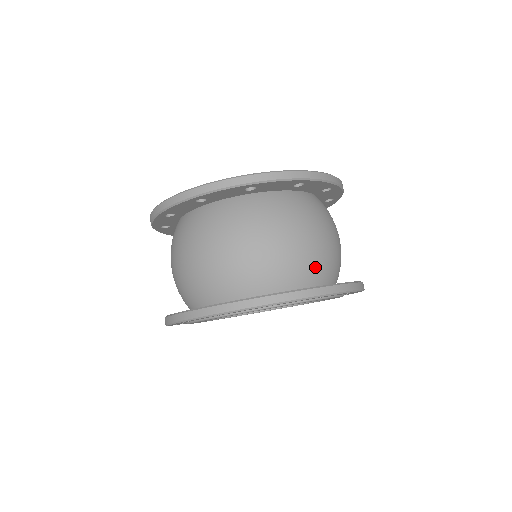
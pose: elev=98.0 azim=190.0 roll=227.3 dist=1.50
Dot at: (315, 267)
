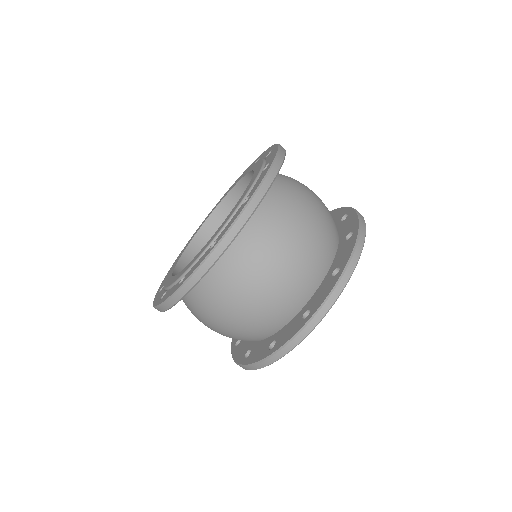
Dot at: (331, 224)
